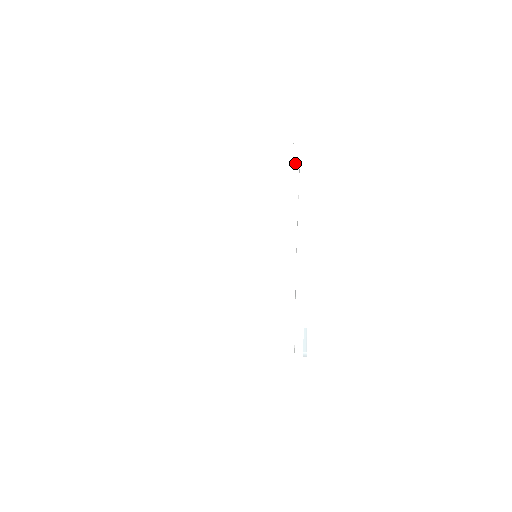
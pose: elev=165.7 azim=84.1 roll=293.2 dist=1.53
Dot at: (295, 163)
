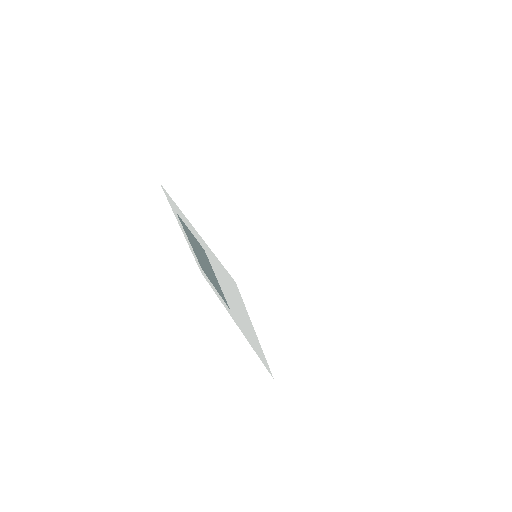
Dot at: (249, 171)
